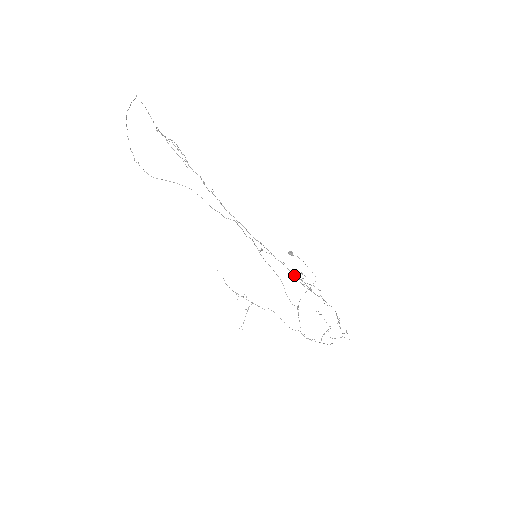
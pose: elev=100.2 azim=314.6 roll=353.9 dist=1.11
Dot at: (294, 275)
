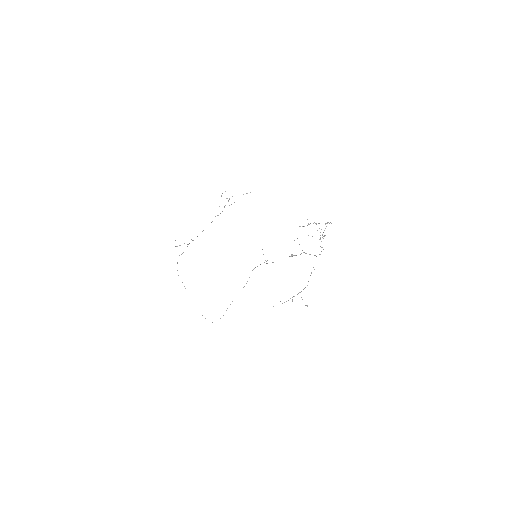
Dot at: occluded
